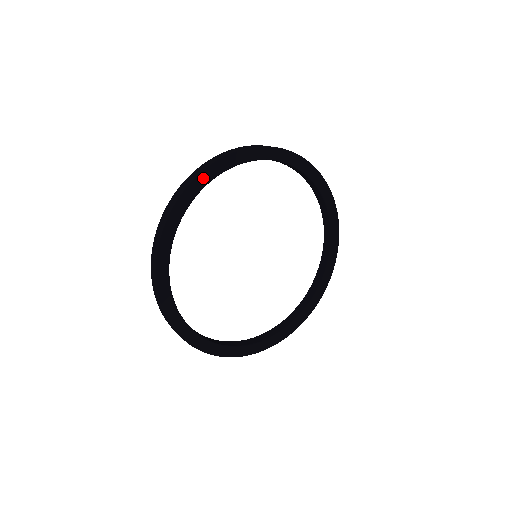
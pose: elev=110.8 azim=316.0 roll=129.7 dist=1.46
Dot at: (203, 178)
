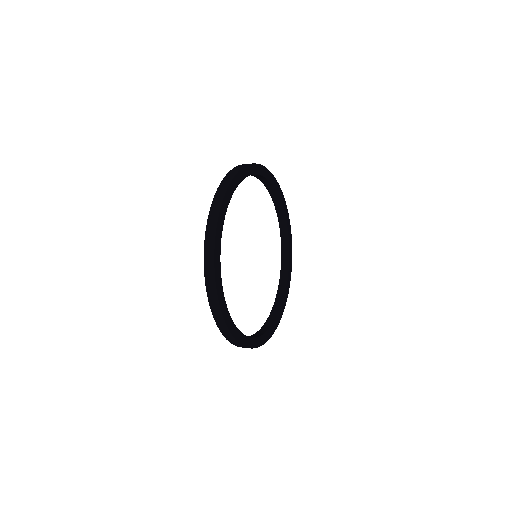
Dot at: (233, 185)
